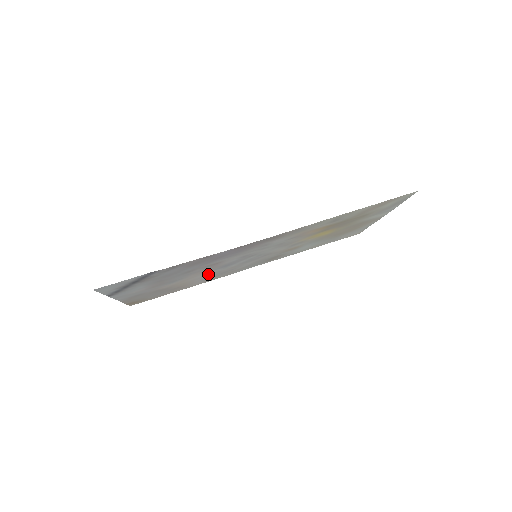
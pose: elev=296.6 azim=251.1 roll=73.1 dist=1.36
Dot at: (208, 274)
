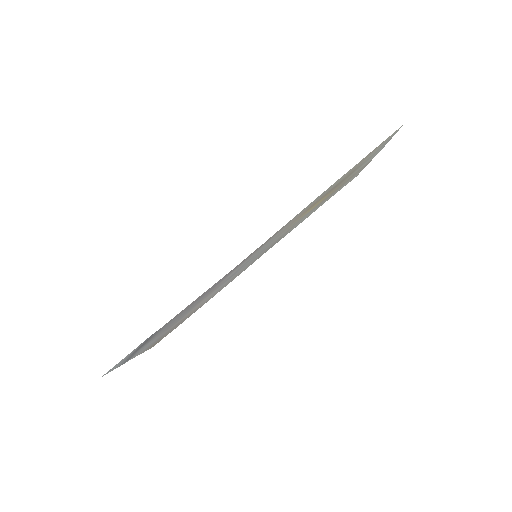
Dot at: occluded
